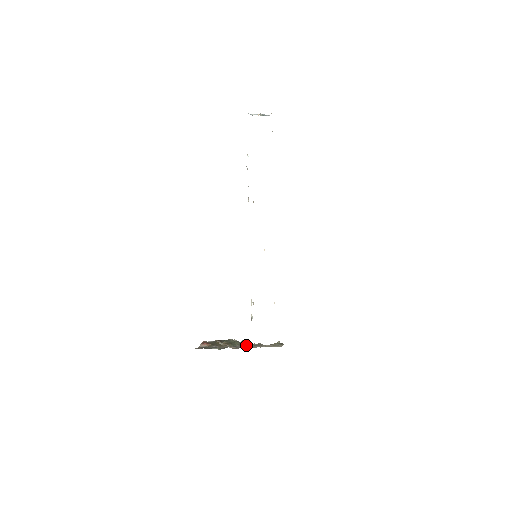
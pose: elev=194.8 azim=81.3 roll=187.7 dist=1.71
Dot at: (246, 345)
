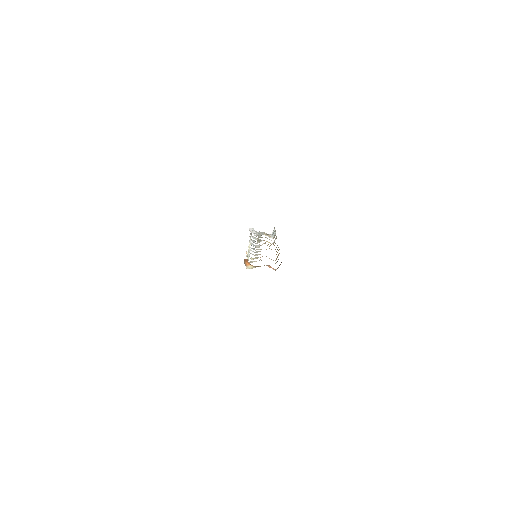
Dot at: occluded
